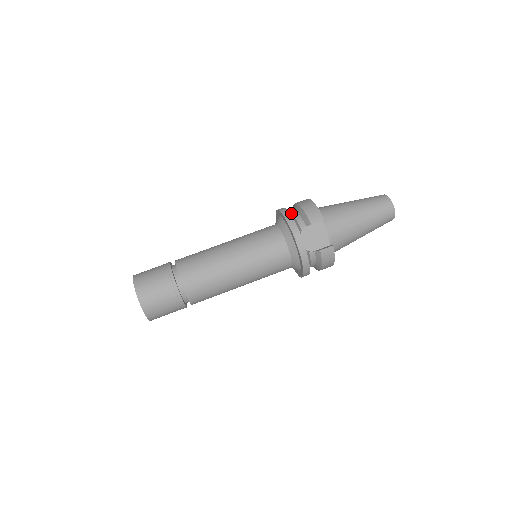
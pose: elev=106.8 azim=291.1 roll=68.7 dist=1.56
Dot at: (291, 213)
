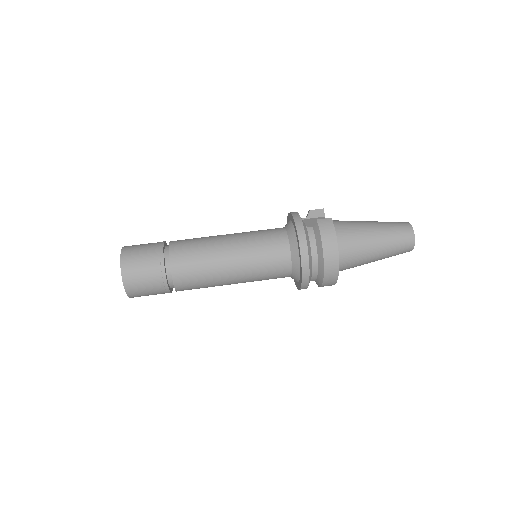
Dot at: occluded
